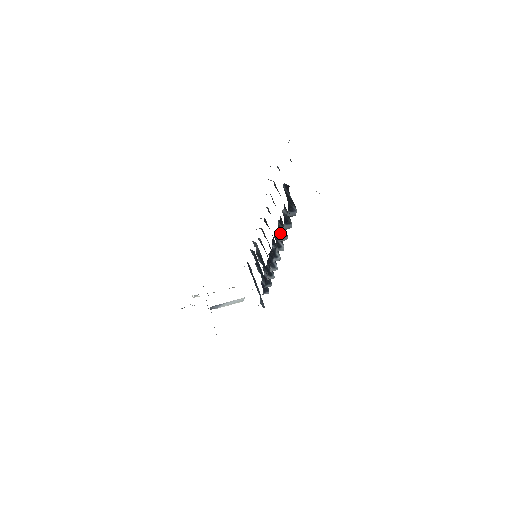
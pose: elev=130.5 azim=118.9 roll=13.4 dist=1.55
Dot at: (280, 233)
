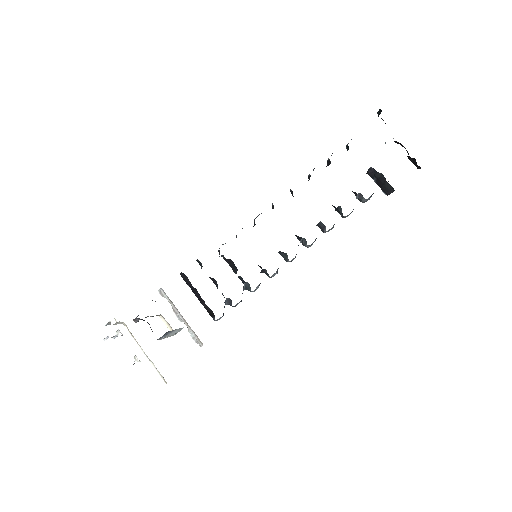
Dot at: occluded
